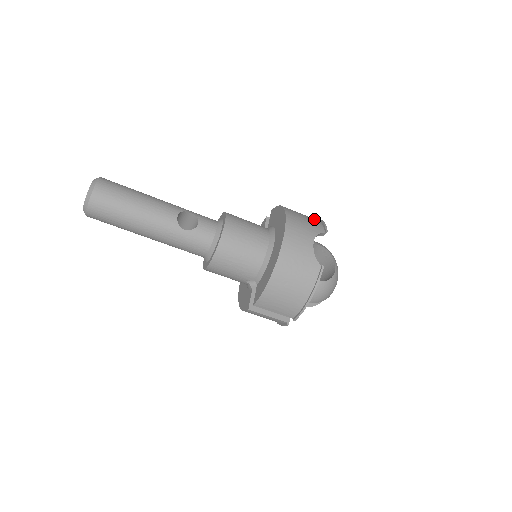
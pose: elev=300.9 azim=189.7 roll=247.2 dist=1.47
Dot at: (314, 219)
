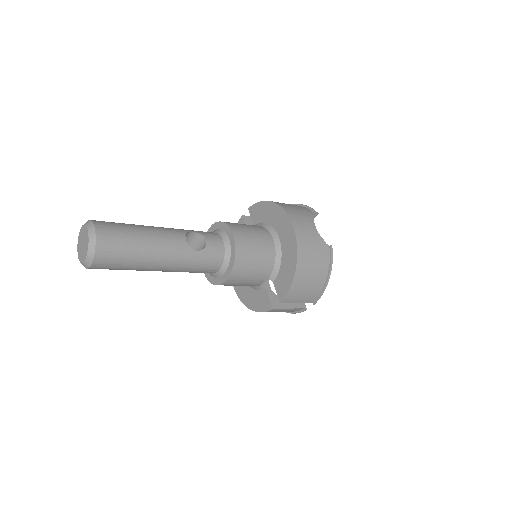
Dot at: occluded
